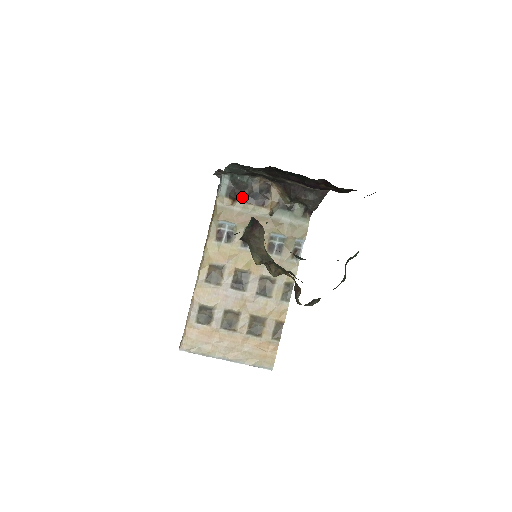
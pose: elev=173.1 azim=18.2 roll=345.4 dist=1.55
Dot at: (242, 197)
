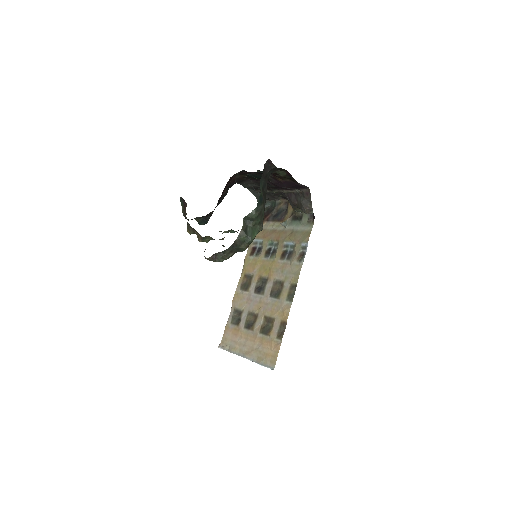
Dot at: (268, 218)
